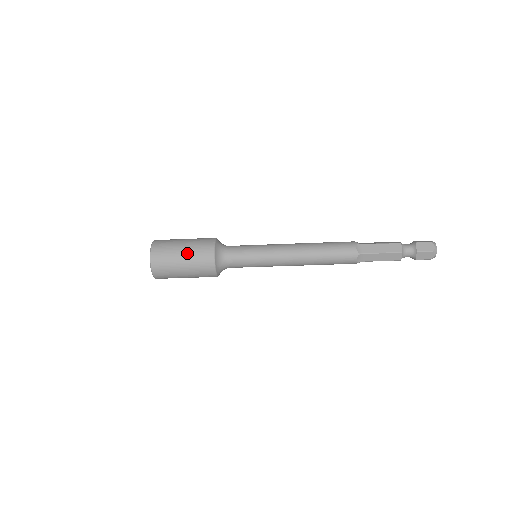
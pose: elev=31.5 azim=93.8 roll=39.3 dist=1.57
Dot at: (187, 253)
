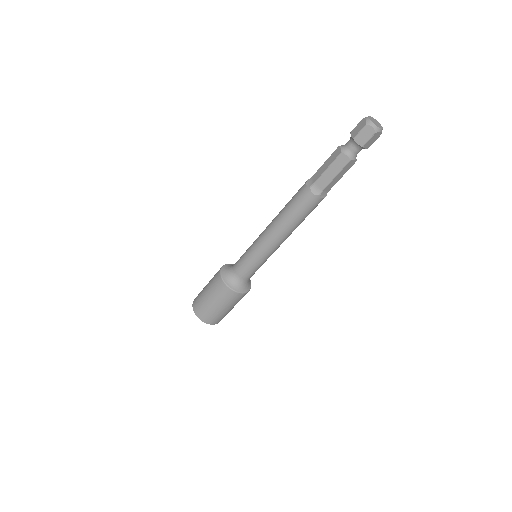
Dot at: (208, 289)
